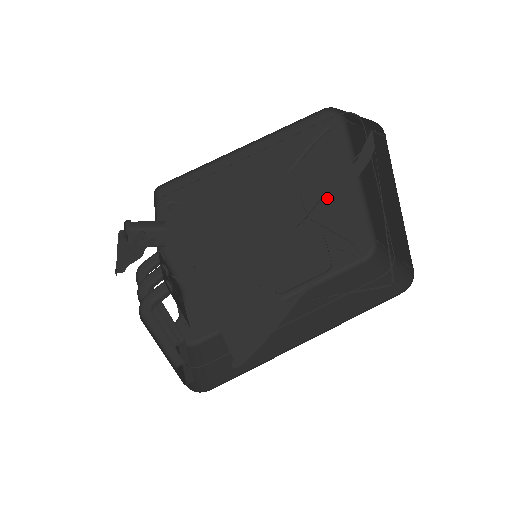
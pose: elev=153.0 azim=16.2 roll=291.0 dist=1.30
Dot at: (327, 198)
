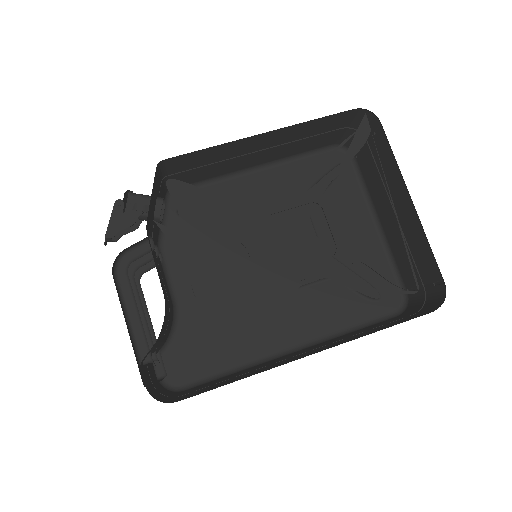
Dot at: (342, 233)
